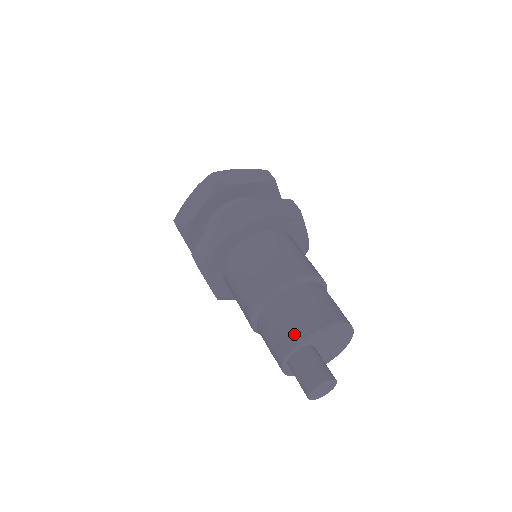
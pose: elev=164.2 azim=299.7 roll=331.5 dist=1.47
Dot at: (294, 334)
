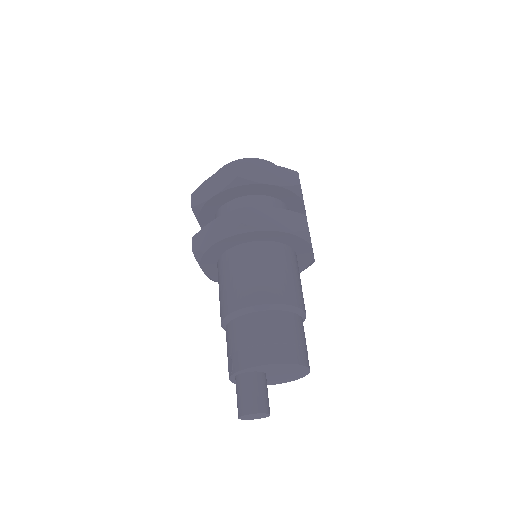
Dot at: (246, 358)
